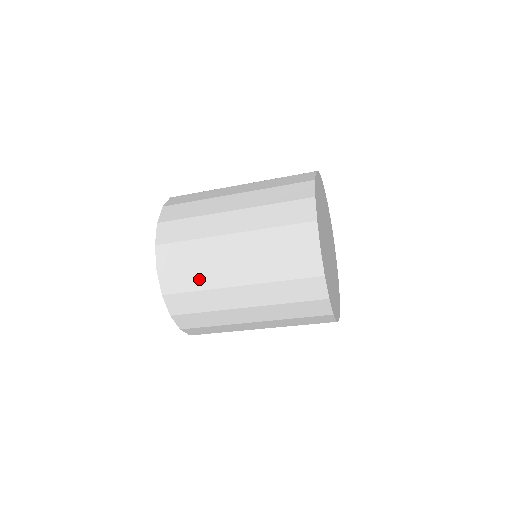
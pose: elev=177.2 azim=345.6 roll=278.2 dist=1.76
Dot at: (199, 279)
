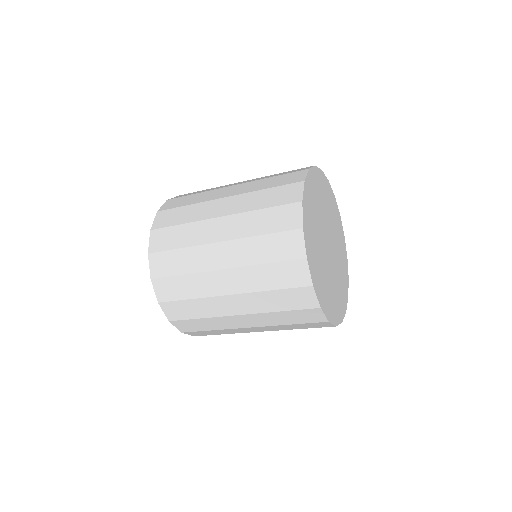
Dot at: (185, 262)
